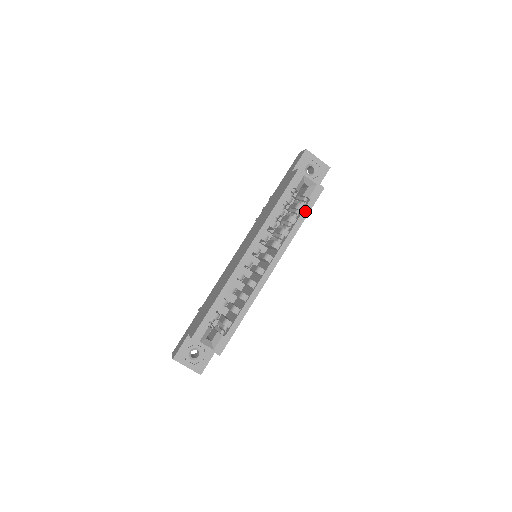
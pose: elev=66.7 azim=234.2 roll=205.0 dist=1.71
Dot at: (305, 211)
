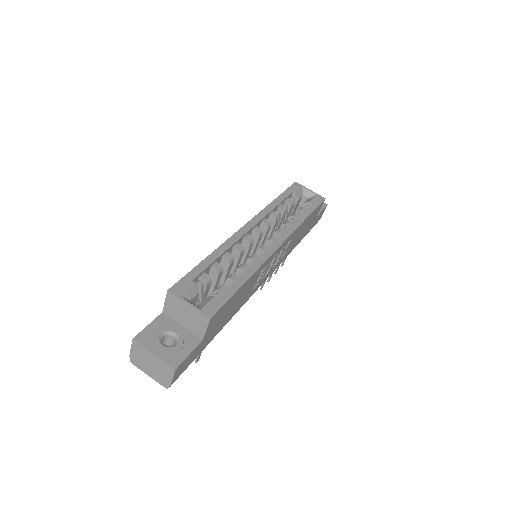
Dot at: (309, 209)
